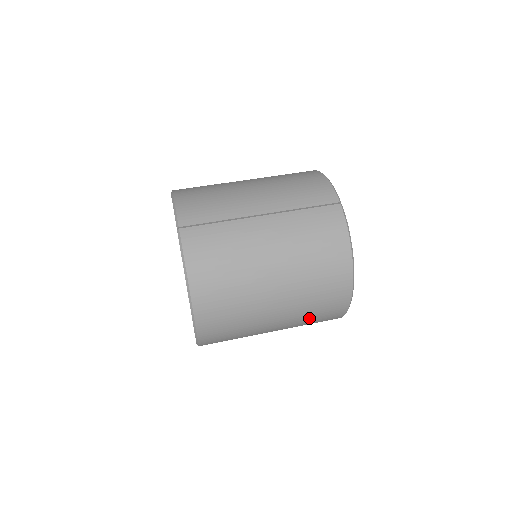
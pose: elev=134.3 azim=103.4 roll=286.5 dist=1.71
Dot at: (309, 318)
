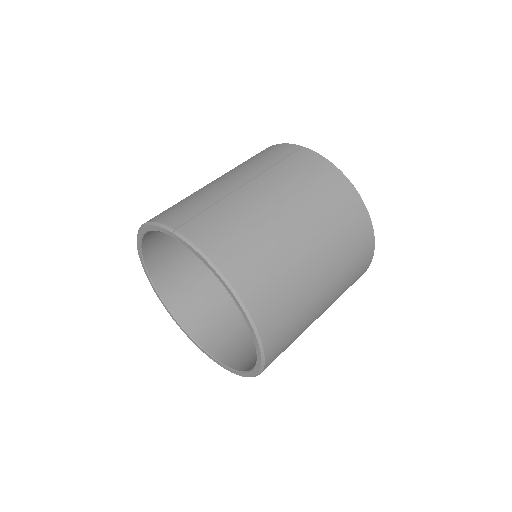
Dot at: (349, 266)
